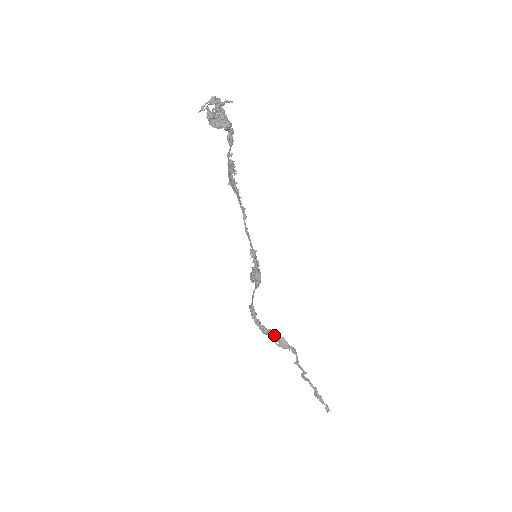
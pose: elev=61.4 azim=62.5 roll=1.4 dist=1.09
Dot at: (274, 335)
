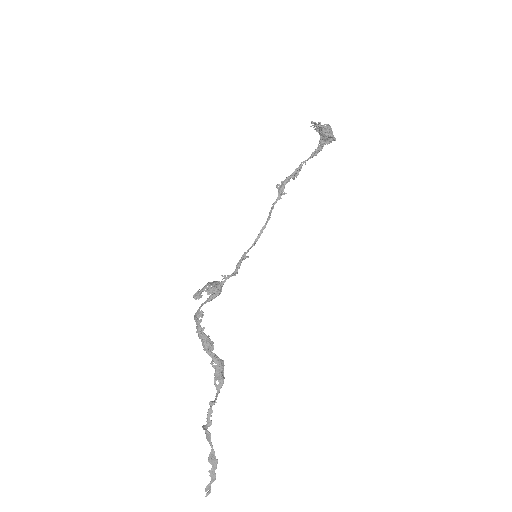
Dot at: occluded
